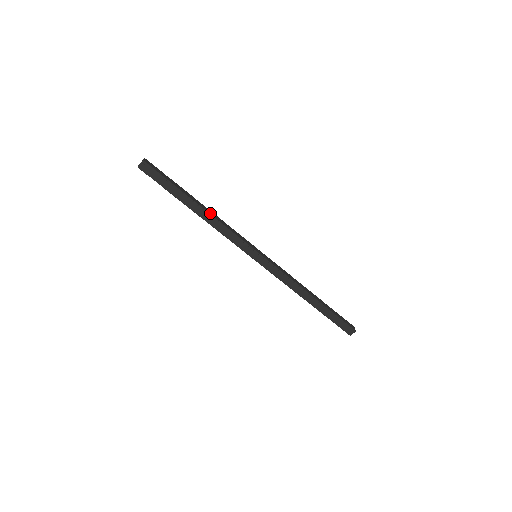
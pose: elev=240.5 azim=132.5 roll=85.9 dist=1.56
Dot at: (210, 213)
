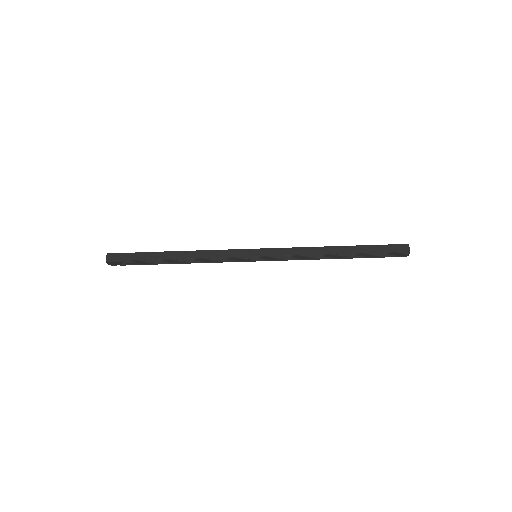
Dot at: (188, 252)
